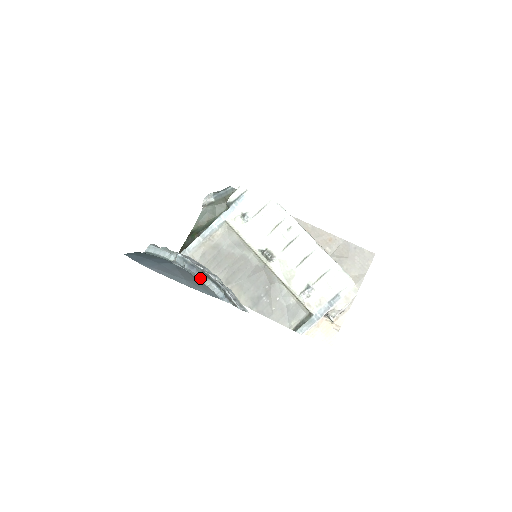
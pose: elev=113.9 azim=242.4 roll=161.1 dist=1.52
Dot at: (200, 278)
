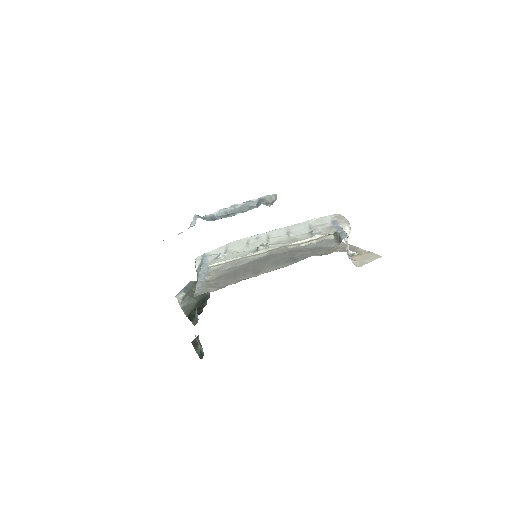
Dot at: (228, 216)
